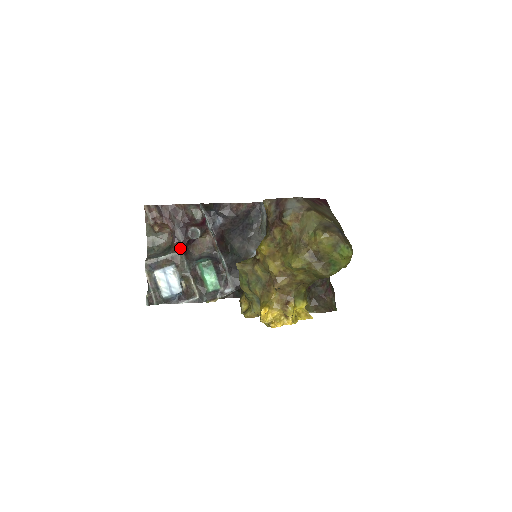
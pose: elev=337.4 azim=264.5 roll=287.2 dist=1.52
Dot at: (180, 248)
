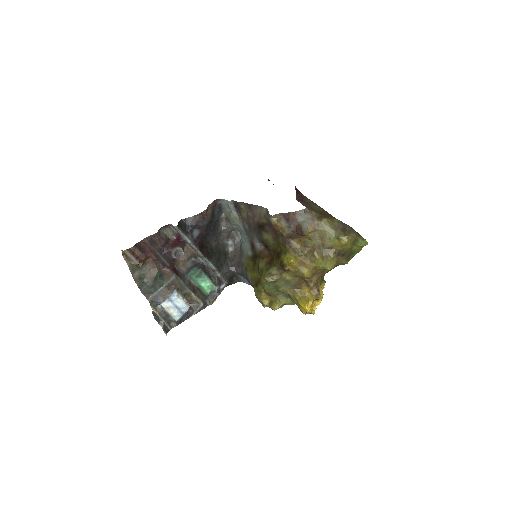
Dot at: (172, 272)
